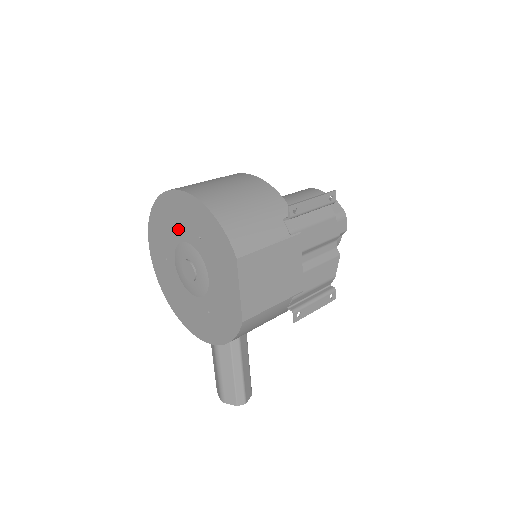
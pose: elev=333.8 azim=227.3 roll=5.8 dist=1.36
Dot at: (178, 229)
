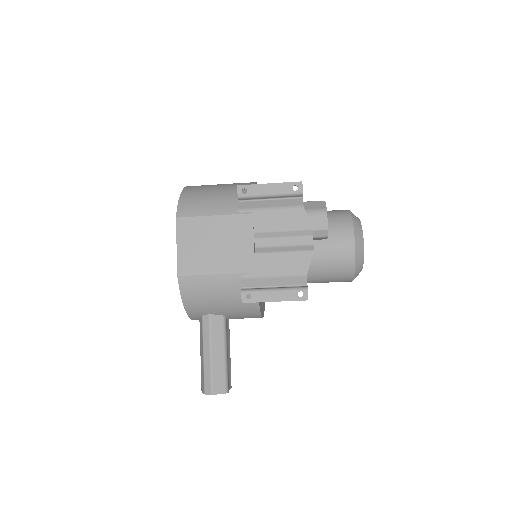
Dot at: occluded
